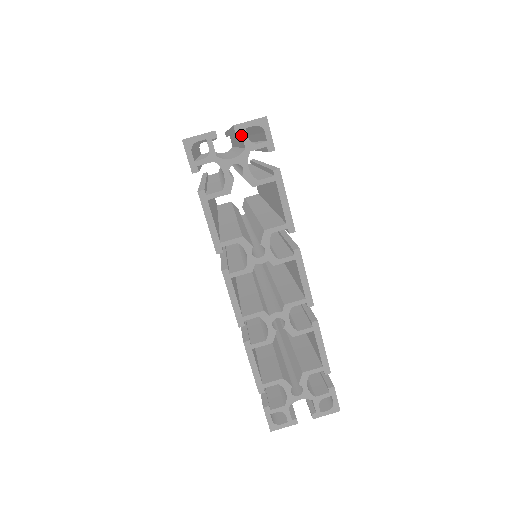
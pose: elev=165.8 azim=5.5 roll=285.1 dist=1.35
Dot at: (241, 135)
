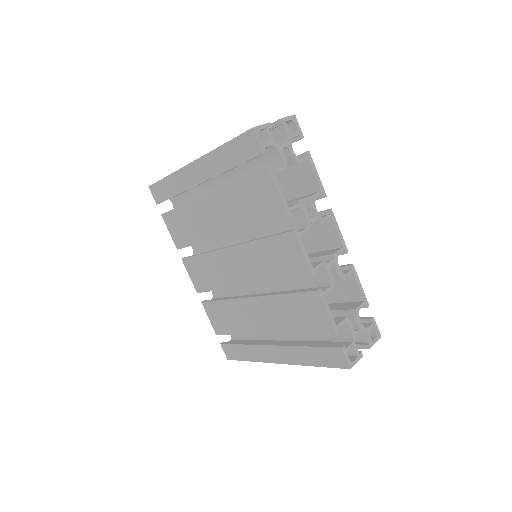
Dot at: (281, 128)
